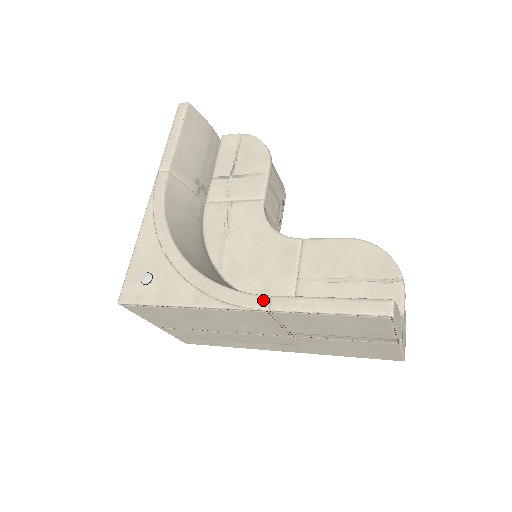
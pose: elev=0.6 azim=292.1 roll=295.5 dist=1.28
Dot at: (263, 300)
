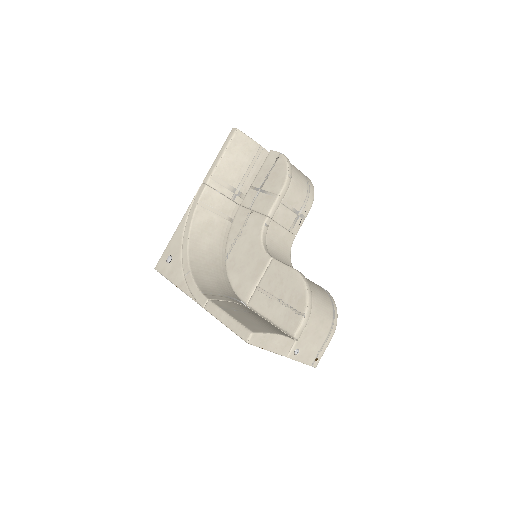
Dot at: (204, 300)
